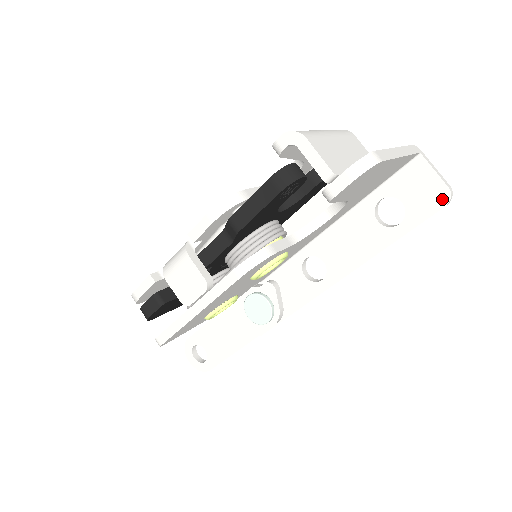
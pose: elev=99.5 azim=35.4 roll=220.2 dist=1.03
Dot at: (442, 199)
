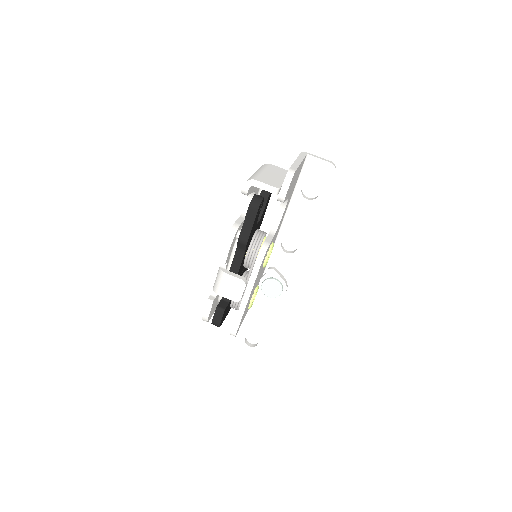
Dot at: (331, 170)
